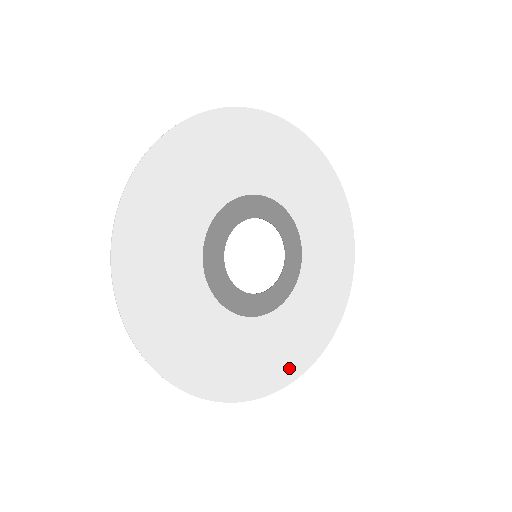
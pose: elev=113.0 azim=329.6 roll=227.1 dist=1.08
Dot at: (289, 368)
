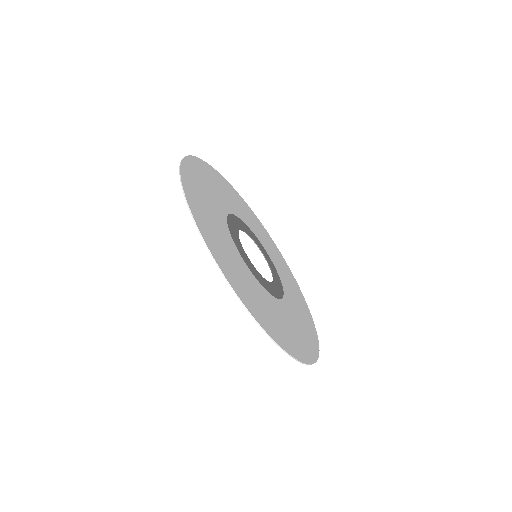
Dot at: (299, 350)
